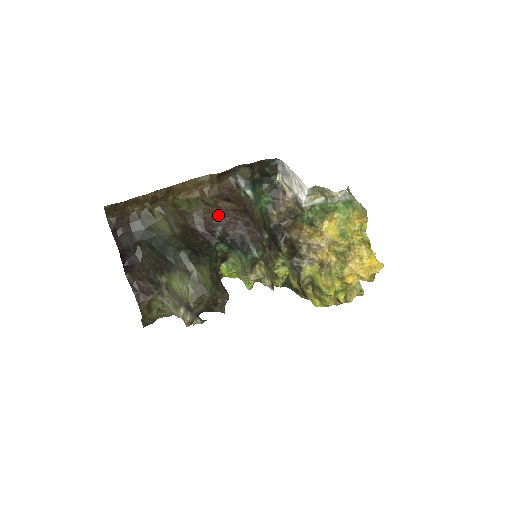
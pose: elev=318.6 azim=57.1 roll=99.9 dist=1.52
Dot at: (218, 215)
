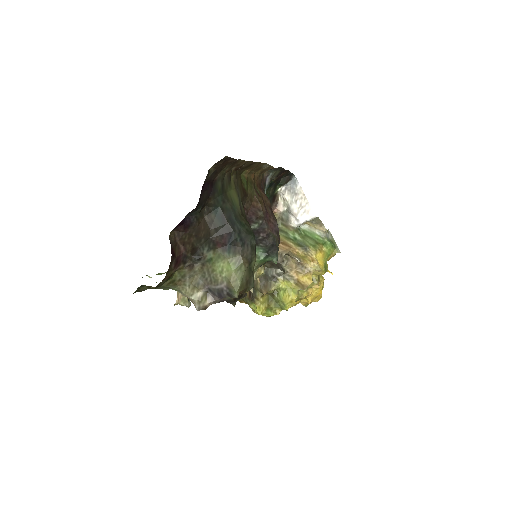
Dot at: (265, 209)
